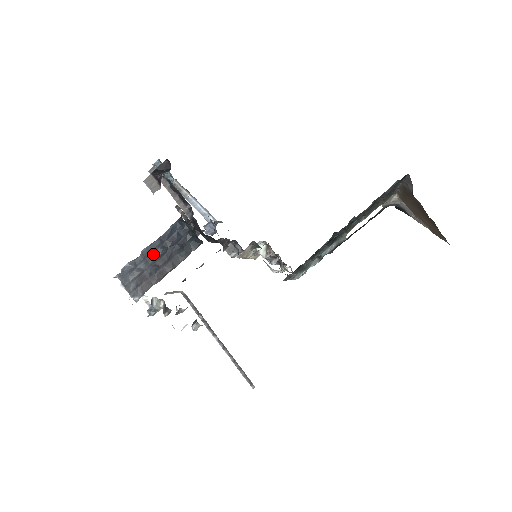
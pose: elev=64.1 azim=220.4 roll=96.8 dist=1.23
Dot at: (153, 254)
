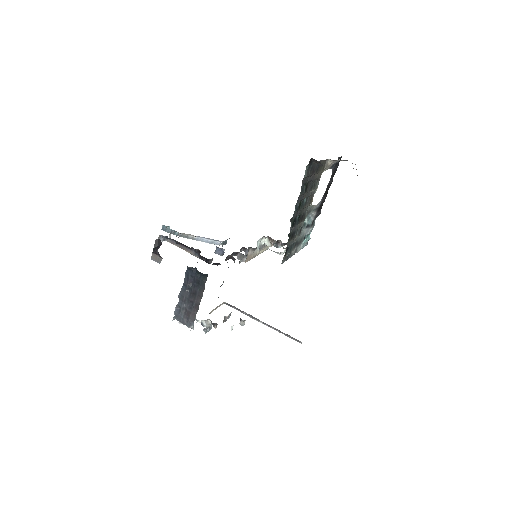
Dot at: (185, 296)
